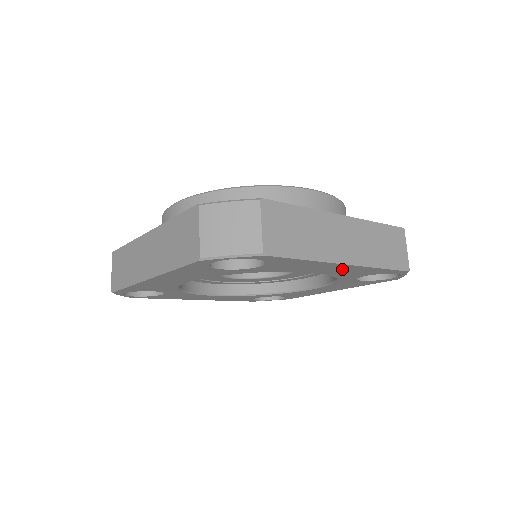
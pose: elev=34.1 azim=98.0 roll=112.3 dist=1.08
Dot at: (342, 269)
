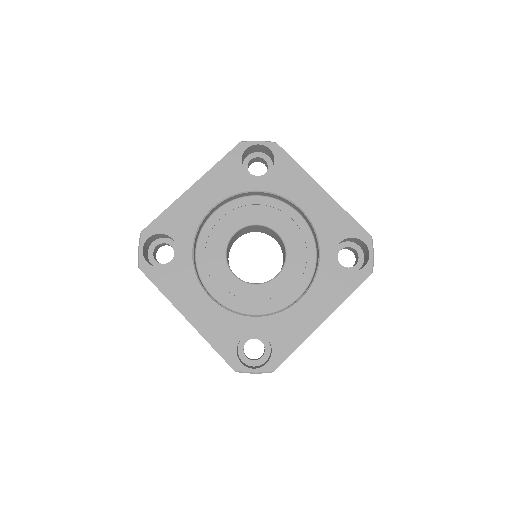
Dot at: (321, 205)
